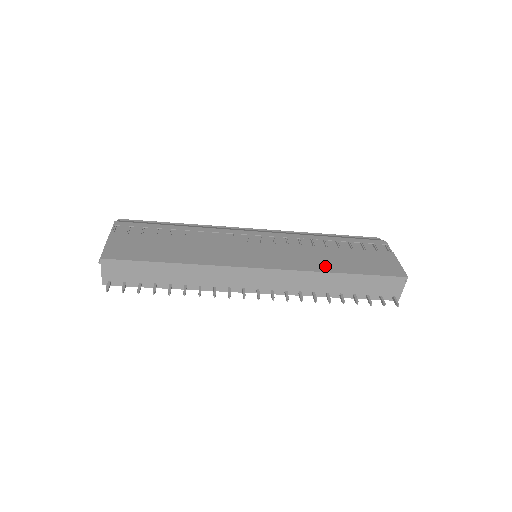
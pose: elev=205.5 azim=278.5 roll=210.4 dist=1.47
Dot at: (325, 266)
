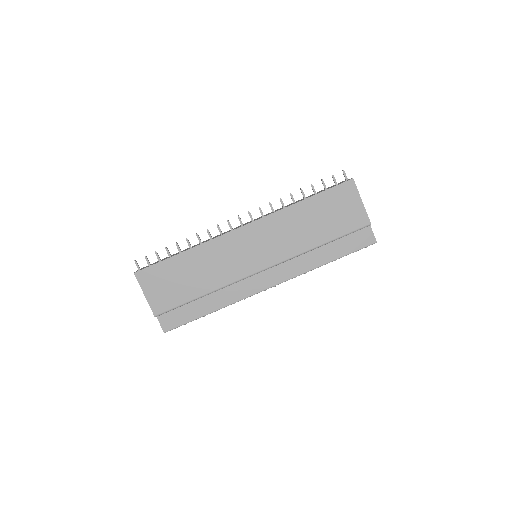
Dot at: occluded
